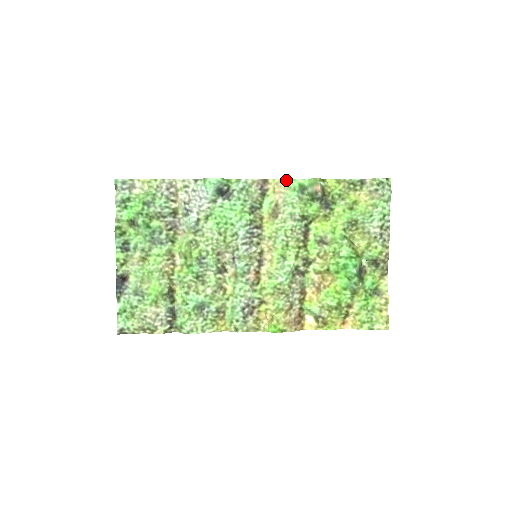
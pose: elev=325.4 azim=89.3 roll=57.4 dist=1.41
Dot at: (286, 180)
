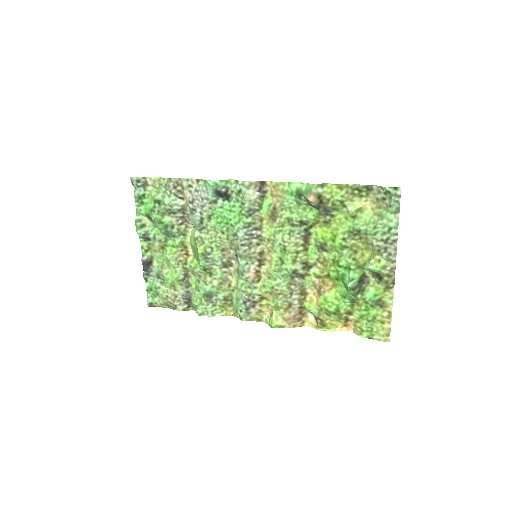
Dot at: (284, 183)
